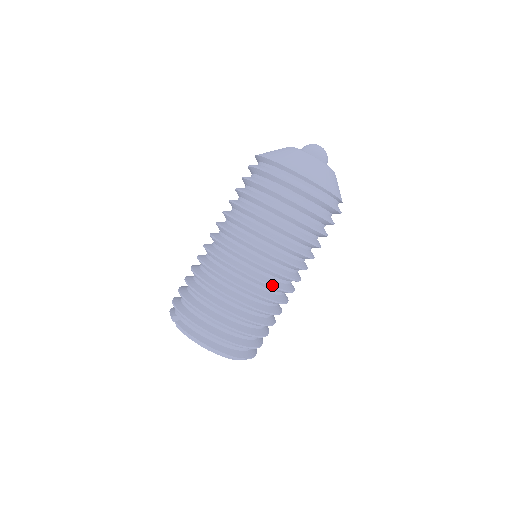
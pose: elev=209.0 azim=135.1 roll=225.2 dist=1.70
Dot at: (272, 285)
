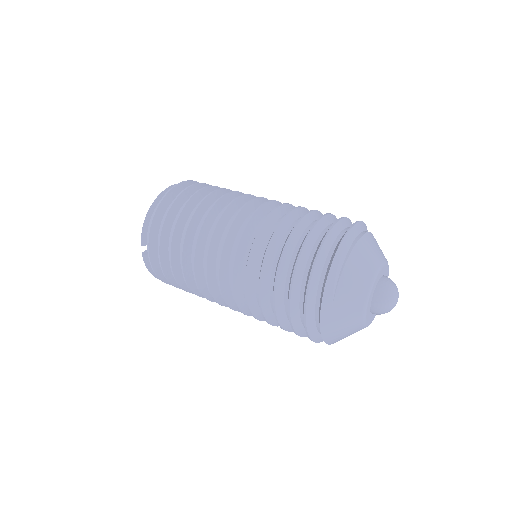
Dot at: occluded
